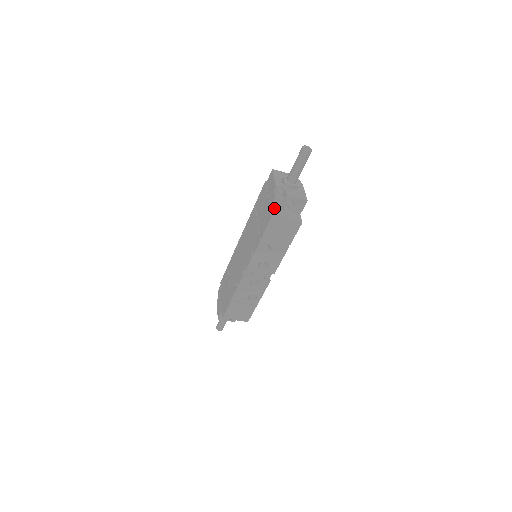
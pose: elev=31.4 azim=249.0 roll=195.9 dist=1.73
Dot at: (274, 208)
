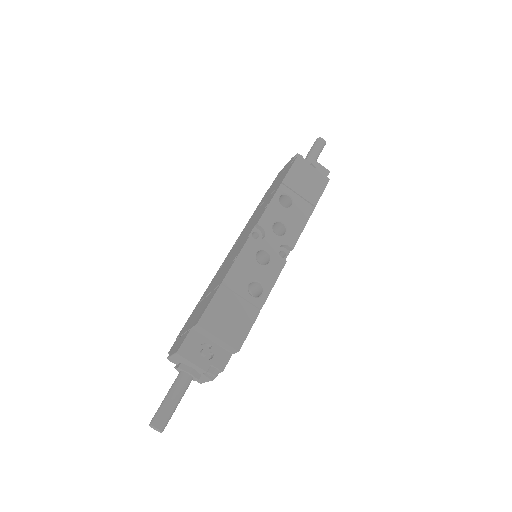
Dot at: occluded
